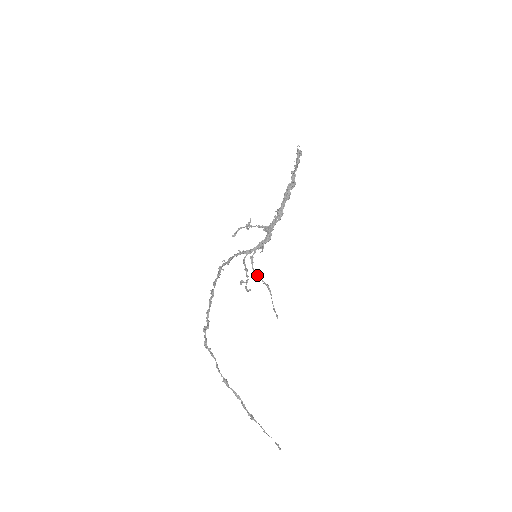
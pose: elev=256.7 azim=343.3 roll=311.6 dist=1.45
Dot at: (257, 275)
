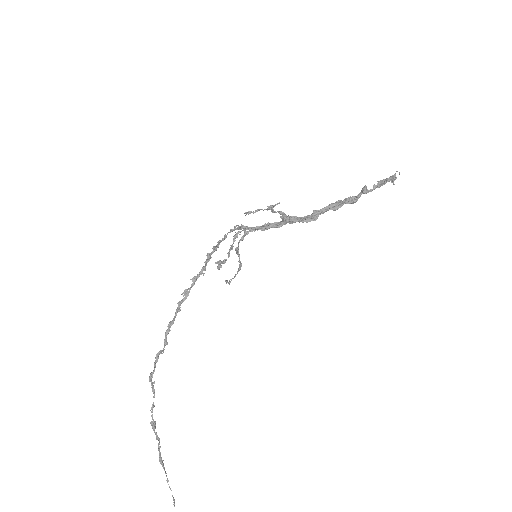
Dot at: (238, 251)
